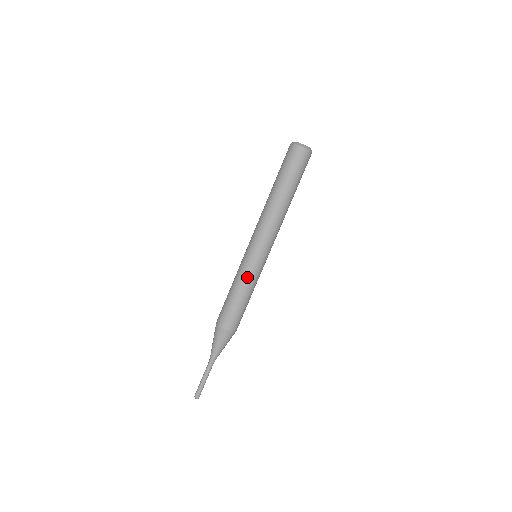
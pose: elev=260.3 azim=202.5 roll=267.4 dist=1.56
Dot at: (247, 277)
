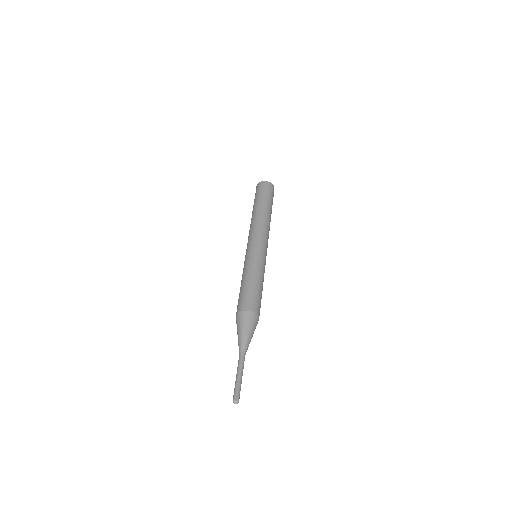
Dot at: (247, 265)
